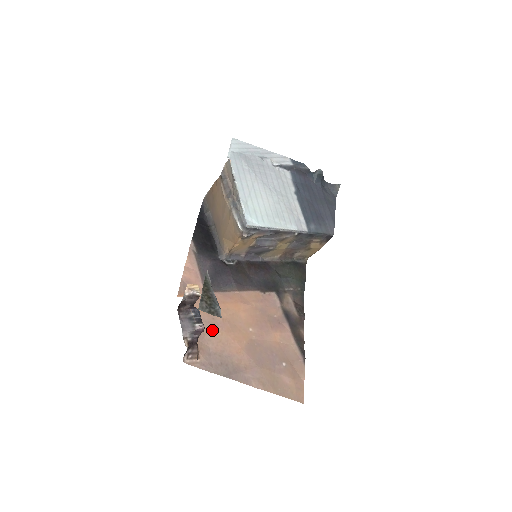
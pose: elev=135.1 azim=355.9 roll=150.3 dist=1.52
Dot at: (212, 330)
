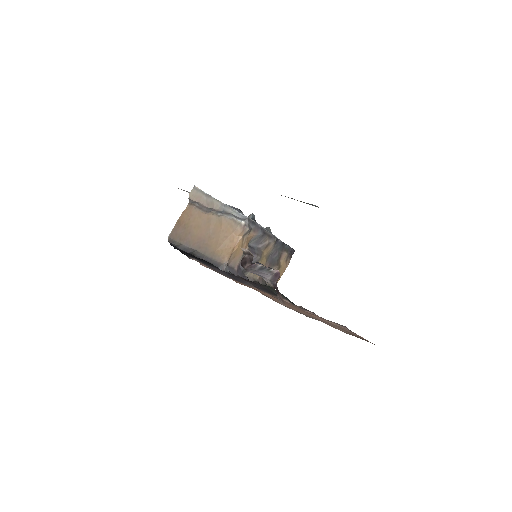
Dot at: (271, 298)
